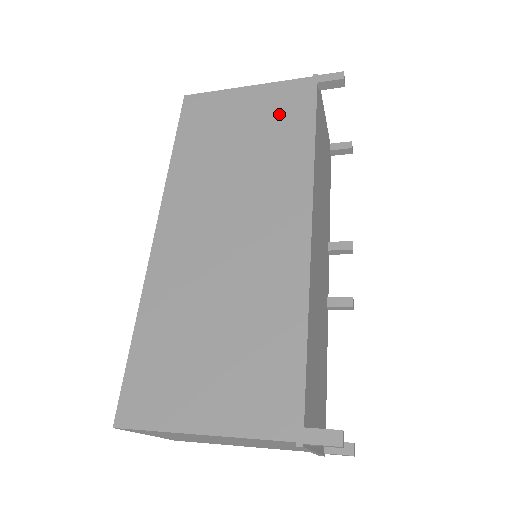
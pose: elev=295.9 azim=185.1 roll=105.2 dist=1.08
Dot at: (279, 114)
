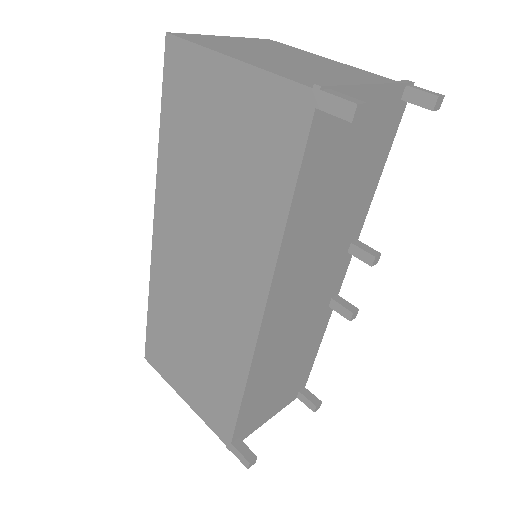
Dot at: (259, 144)
